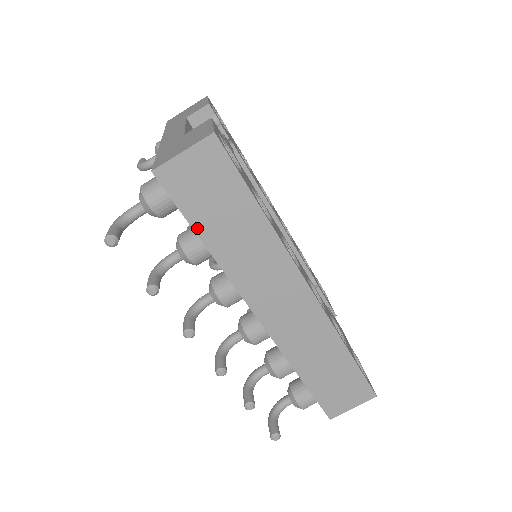
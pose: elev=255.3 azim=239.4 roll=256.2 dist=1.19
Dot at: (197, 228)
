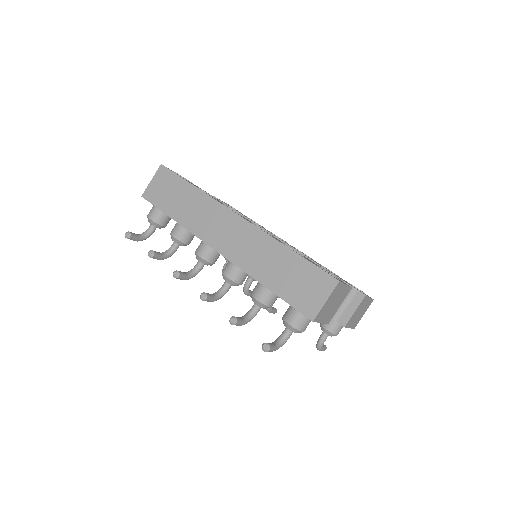
Dot at: (167, 213)
